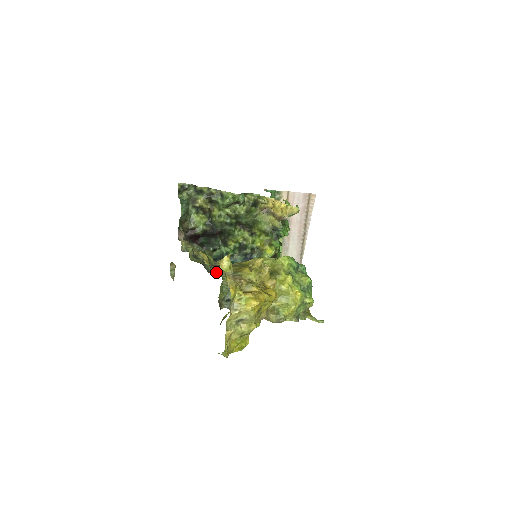
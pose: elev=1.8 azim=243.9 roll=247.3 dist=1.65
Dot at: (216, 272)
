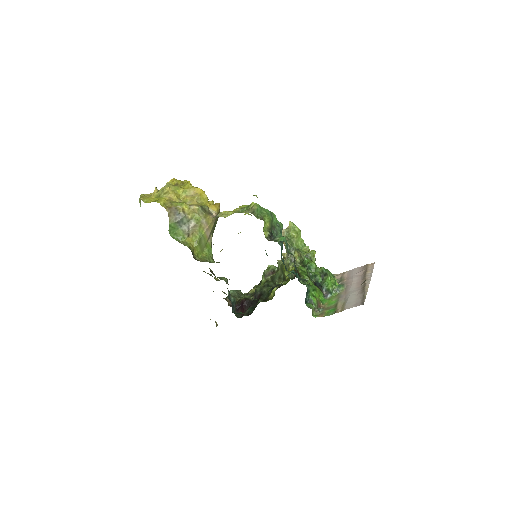
Dot at: occluded
